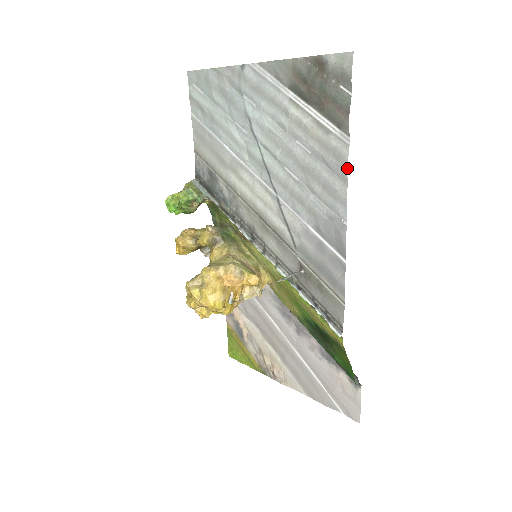
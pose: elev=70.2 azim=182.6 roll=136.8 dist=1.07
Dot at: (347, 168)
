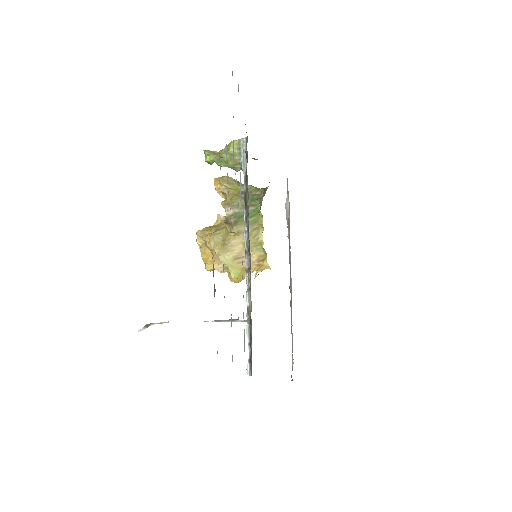
Dot at: occluded
